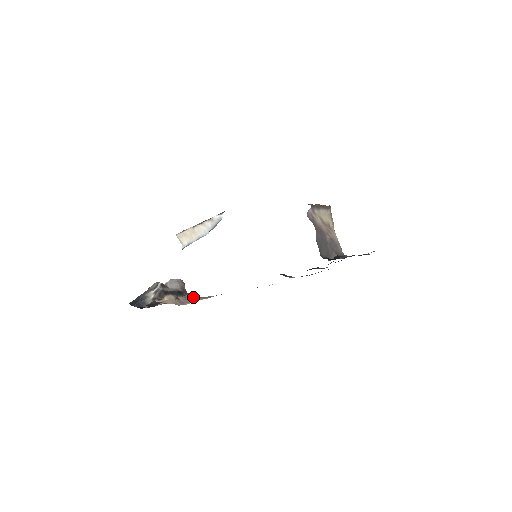
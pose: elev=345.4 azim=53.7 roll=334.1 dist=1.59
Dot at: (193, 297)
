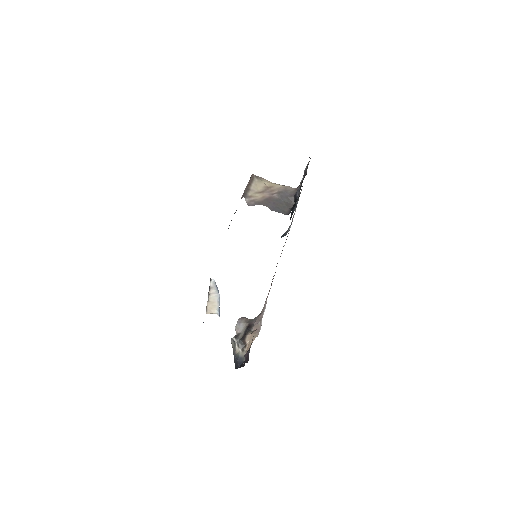
Dot at: (258, 318)
